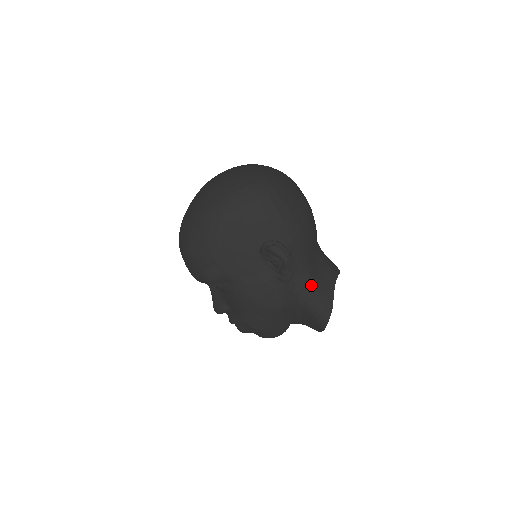
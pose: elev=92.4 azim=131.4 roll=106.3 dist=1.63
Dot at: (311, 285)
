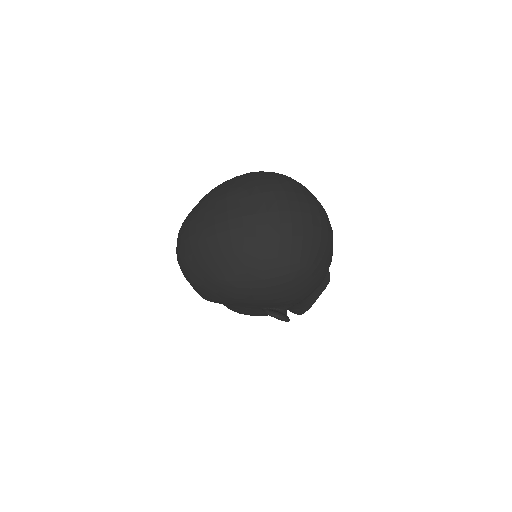
Dot at: (297, 307)
